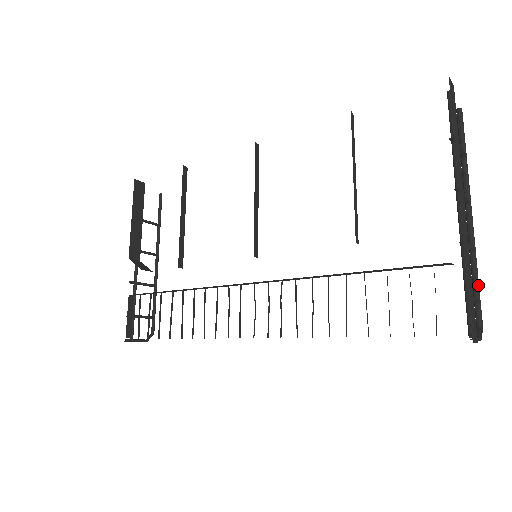
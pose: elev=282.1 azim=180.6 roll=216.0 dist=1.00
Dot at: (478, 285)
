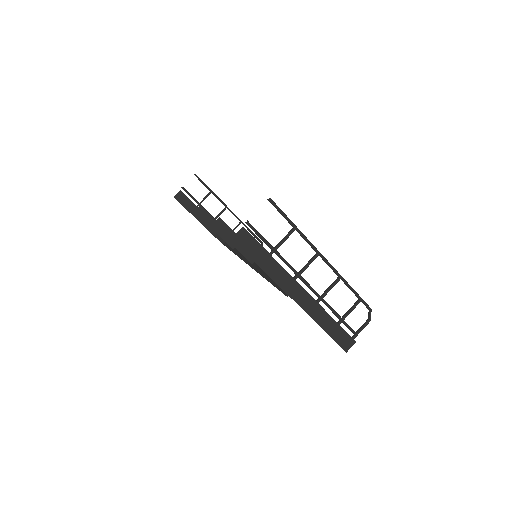
Dot at: (355, 293)
